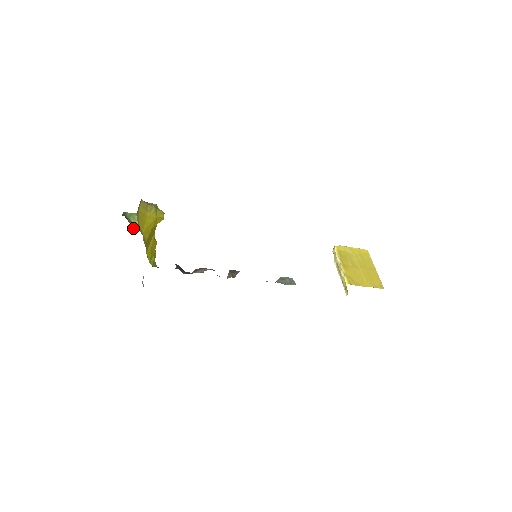
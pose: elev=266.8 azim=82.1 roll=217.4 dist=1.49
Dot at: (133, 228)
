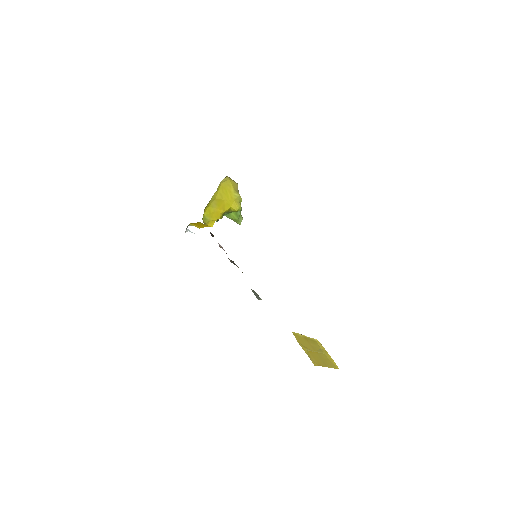
Dot at: occluded
